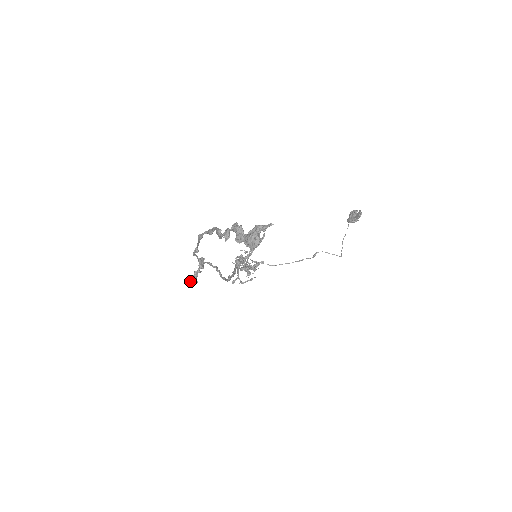
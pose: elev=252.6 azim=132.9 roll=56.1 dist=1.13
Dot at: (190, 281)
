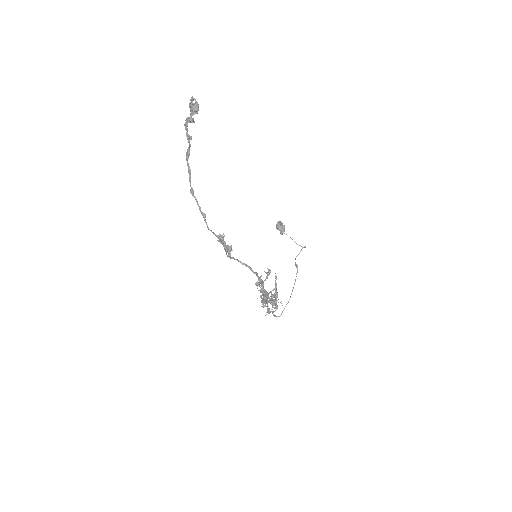
Dot at: (228, 251)
